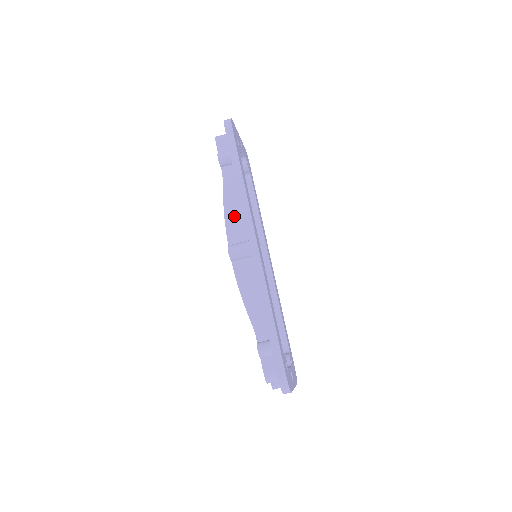
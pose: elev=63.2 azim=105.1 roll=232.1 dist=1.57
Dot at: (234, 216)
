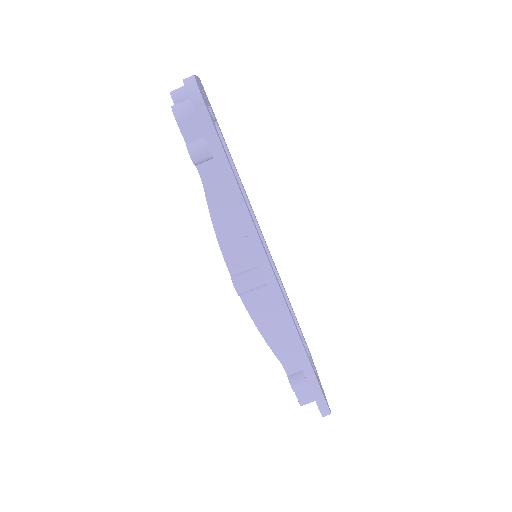
Dot at: (231, 236)
